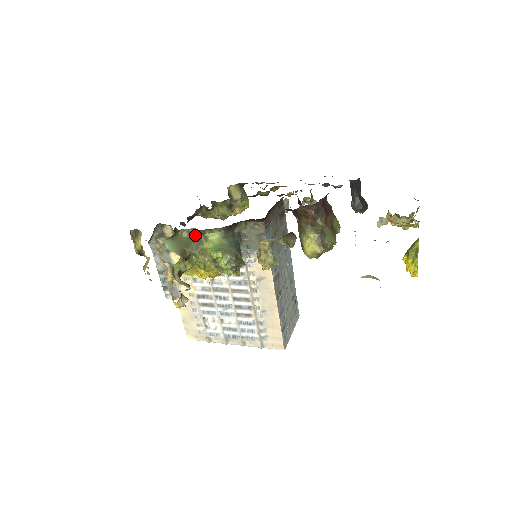
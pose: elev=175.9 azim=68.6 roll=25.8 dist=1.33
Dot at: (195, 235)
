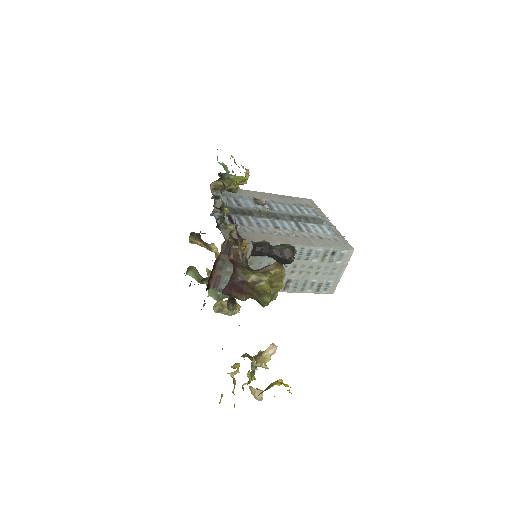
Dot at: occluded
